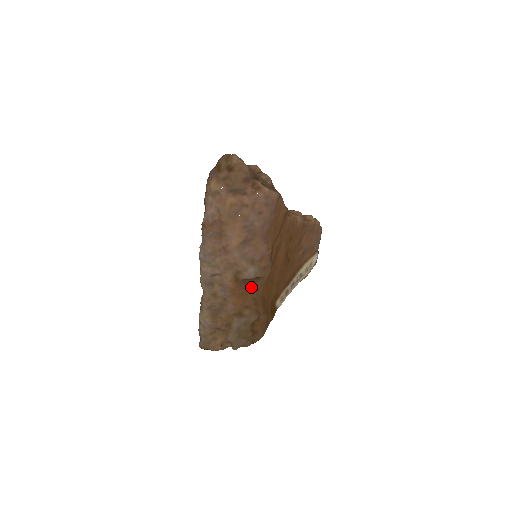
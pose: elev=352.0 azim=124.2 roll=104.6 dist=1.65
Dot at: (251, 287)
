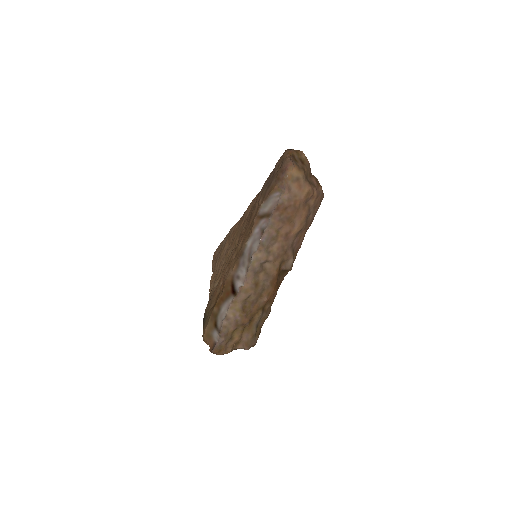
Dot at: (280, 280)
